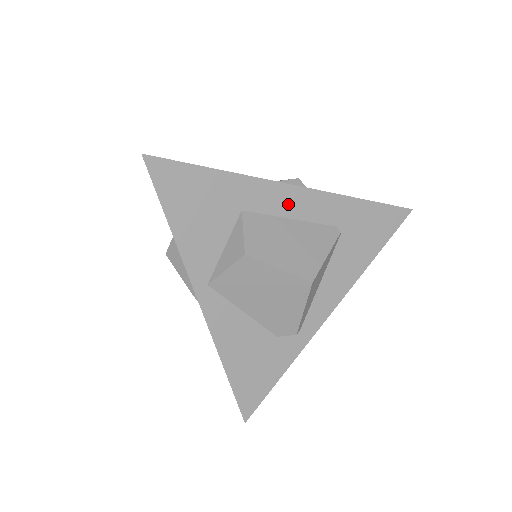
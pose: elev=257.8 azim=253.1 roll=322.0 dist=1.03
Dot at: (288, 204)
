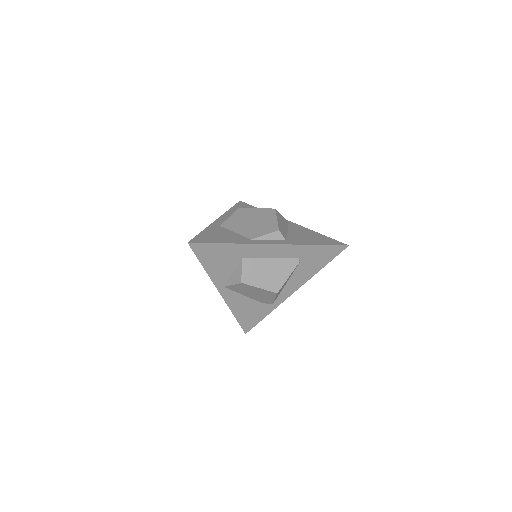
Dot at: (268, 252)
